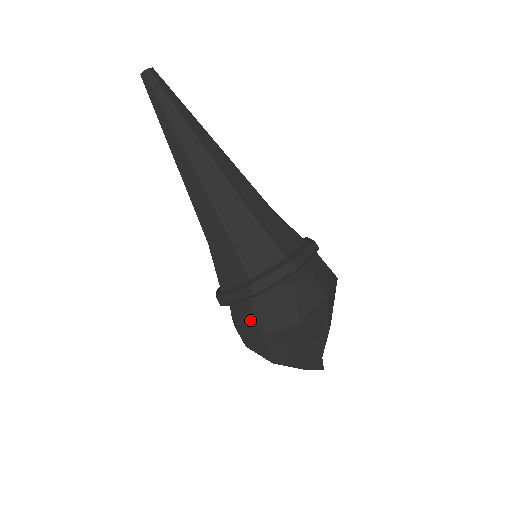
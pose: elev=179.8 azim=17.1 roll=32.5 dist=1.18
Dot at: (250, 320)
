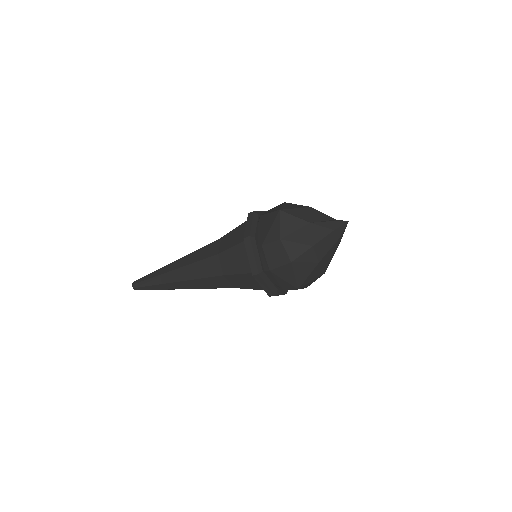
Dot at: (270, 250)
